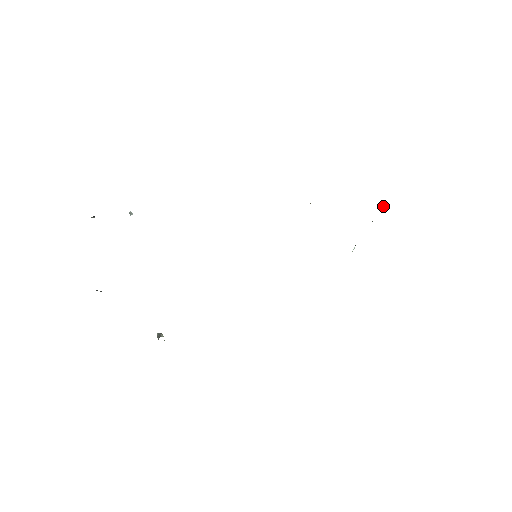
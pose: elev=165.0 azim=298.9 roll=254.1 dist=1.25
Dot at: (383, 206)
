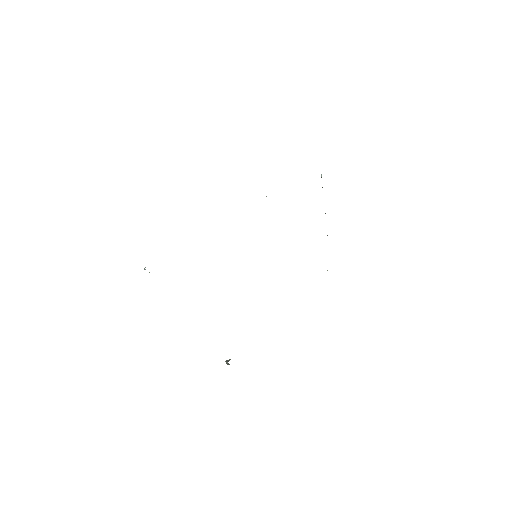
Dot at: (321, 174)
